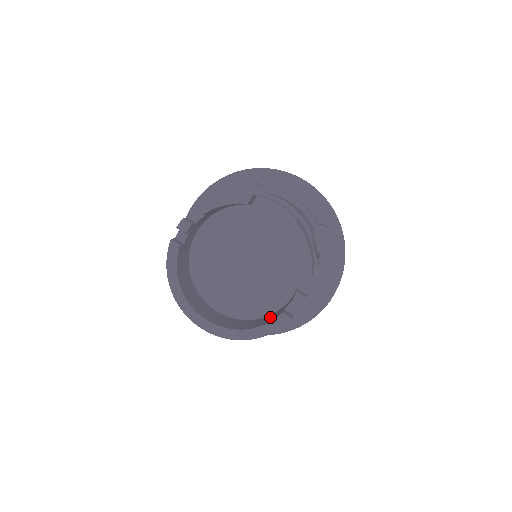
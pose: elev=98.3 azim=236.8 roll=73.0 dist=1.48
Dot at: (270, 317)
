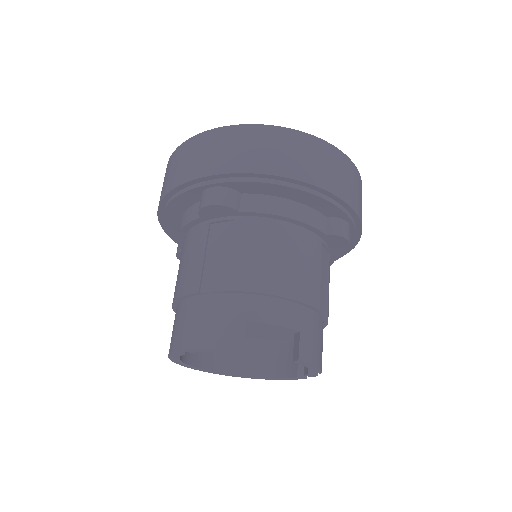
Dot at: (285, 356)
